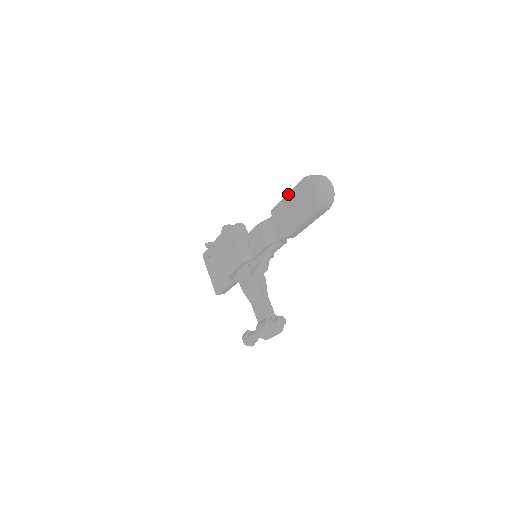
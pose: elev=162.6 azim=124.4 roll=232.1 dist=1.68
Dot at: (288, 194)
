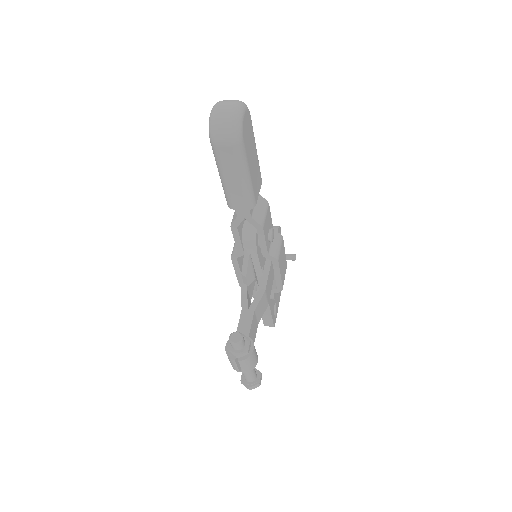
Dot at: occluded
